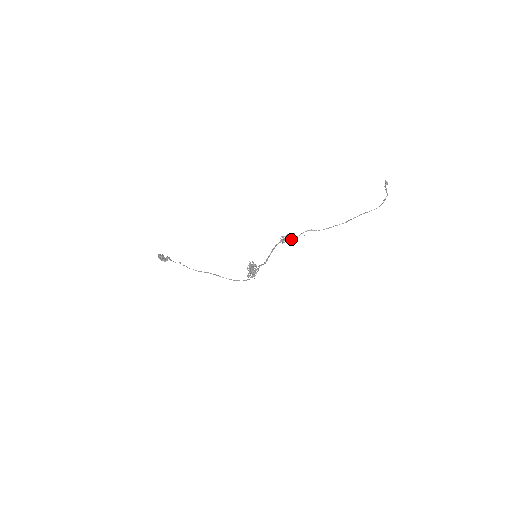
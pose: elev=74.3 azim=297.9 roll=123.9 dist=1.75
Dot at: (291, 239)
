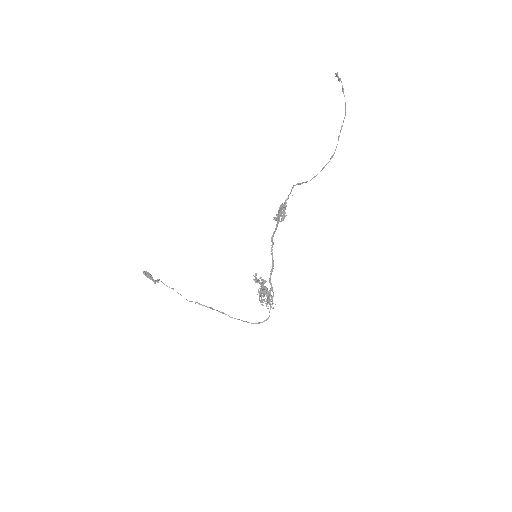
Dot at: (283, 210)
